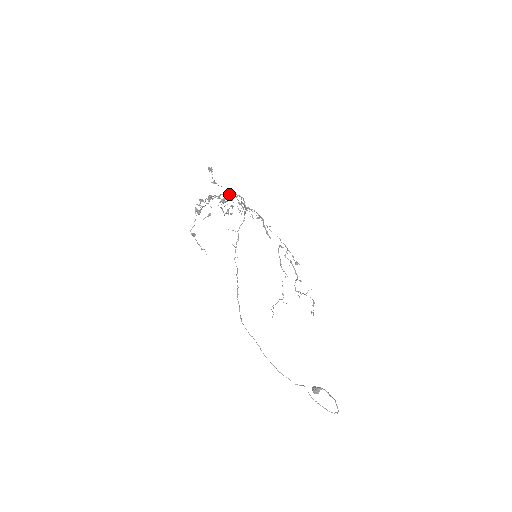
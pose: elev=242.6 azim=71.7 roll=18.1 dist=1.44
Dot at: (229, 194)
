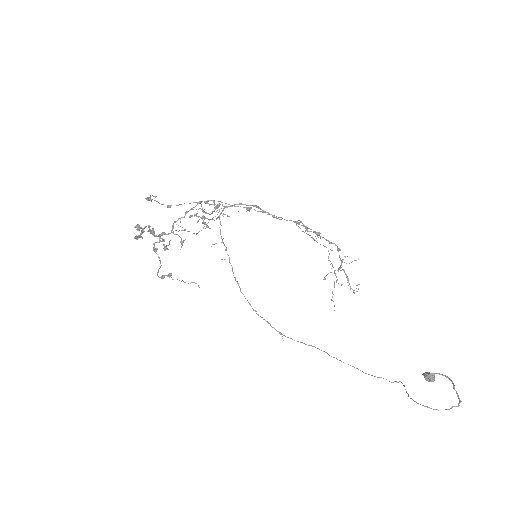
Dot at: (193, 207)
